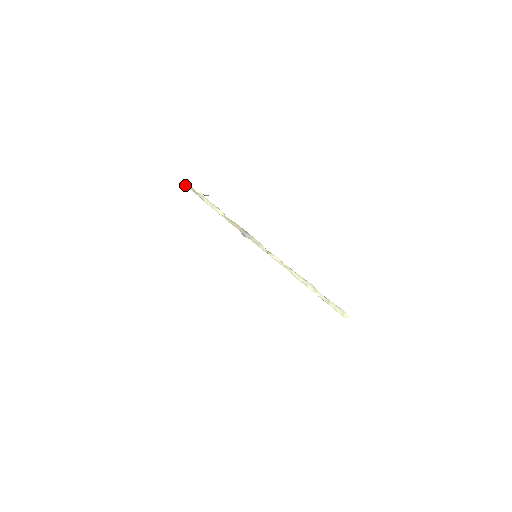
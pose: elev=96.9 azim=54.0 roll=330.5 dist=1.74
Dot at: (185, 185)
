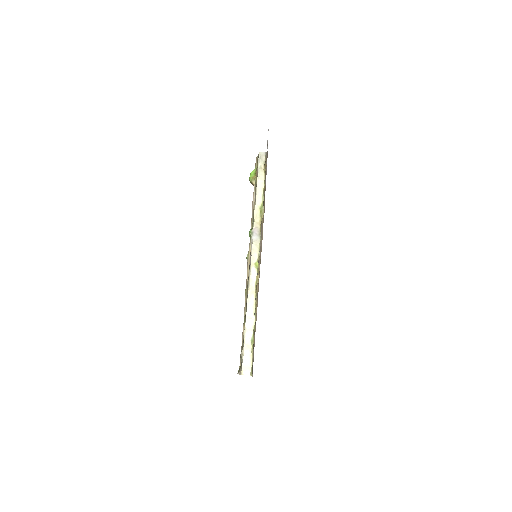
Dot at: (259, 156)
